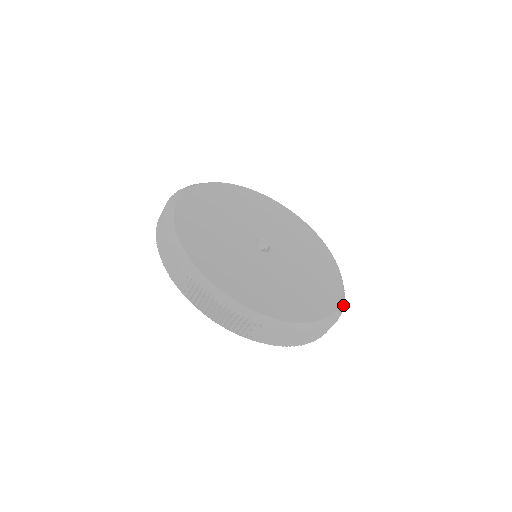
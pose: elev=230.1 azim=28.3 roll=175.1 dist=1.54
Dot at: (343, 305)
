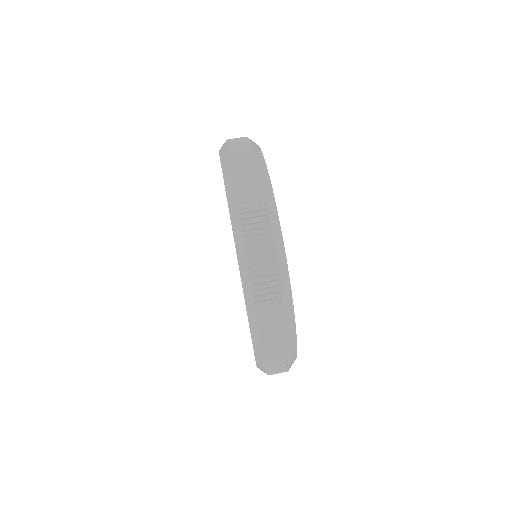
Dot at: (289, 342)
